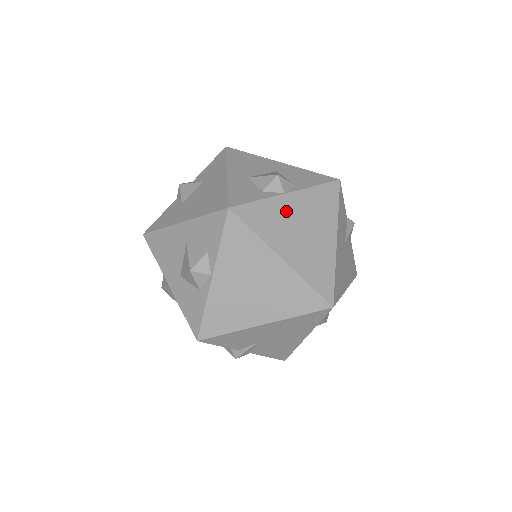
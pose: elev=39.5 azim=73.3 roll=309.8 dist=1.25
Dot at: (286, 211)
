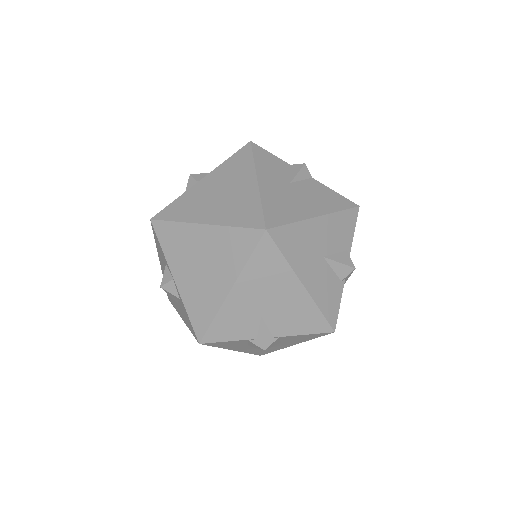
Dot at: (201, 192)
